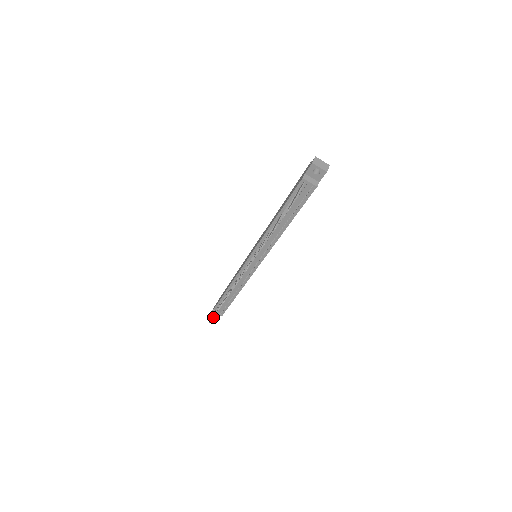
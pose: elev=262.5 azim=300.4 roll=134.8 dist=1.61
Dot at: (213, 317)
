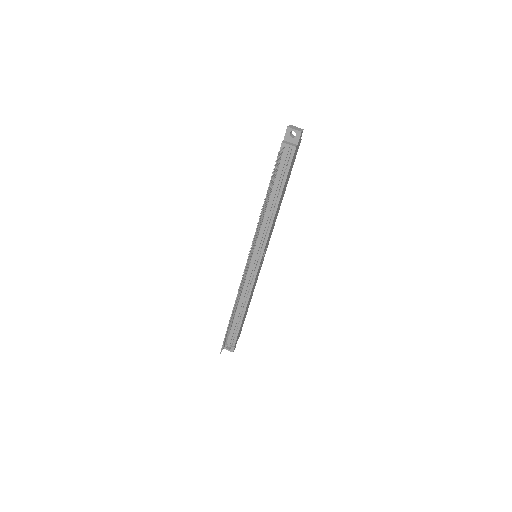
Dot at: (223, 342)
